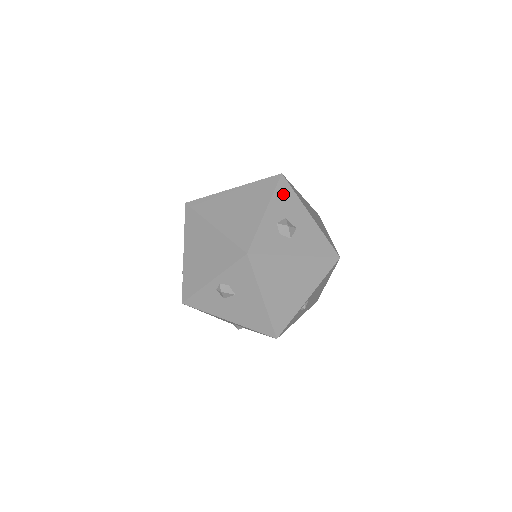
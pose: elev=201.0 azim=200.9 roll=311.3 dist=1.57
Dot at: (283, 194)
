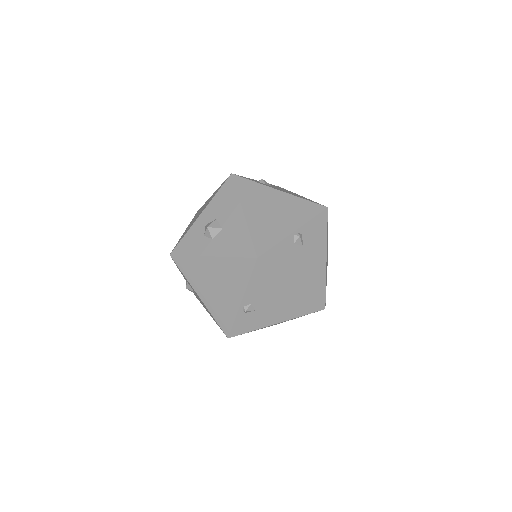
Dot at: (224, 195)
